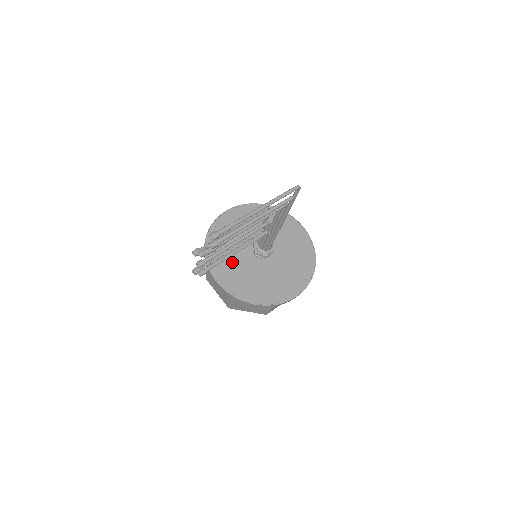
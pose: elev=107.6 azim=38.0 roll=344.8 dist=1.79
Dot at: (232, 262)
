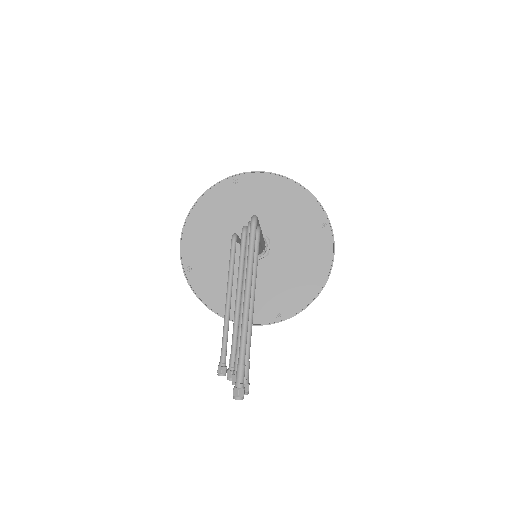
Dot at: occluded
